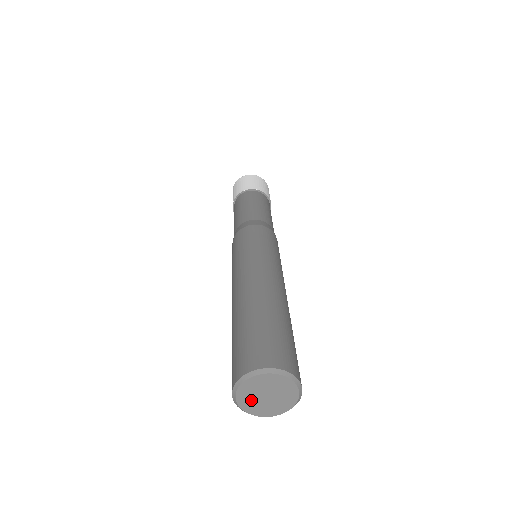
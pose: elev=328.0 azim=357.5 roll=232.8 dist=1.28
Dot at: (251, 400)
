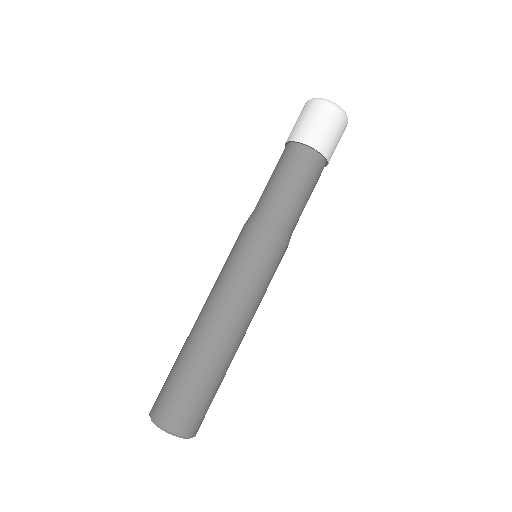
Dot at: occluded
